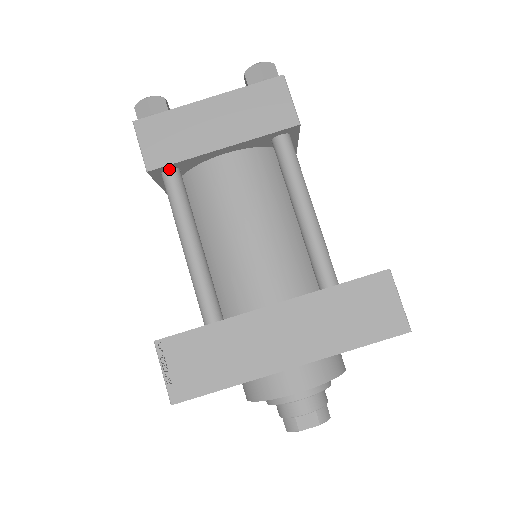
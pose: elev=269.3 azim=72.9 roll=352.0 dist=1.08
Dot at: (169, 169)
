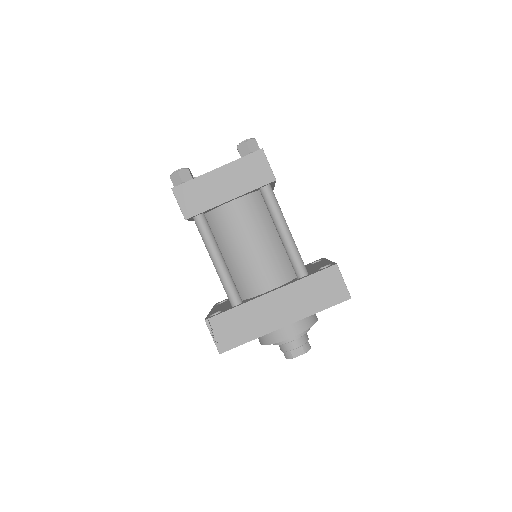
Dot at: (198, 215)
